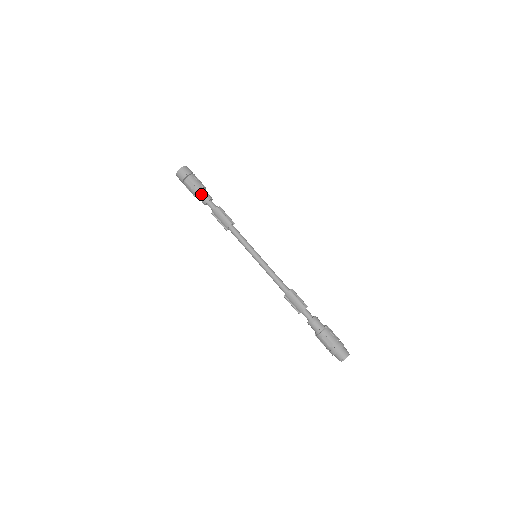
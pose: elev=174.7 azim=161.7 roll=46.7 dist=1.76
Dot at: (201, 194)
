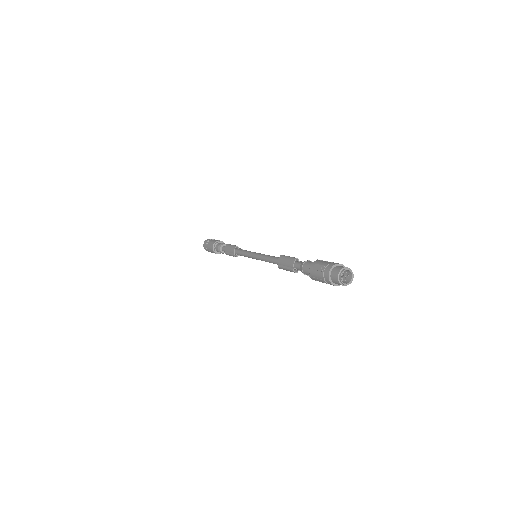
Dot at: (217, 245)
